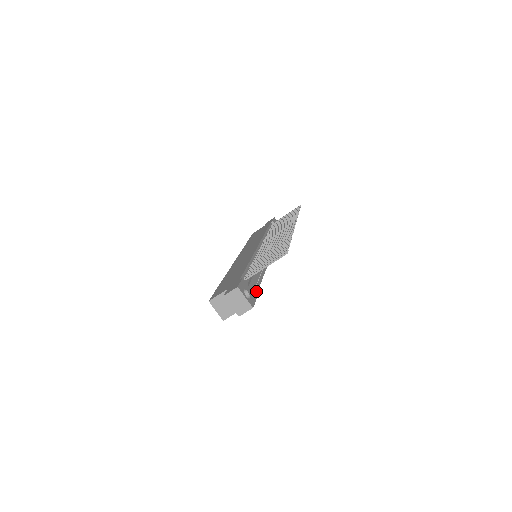
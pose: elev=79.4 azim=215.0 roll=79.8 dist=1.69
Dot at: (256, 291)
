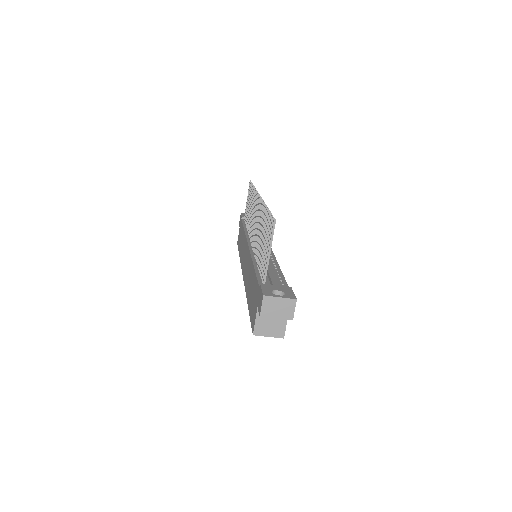
Dot at: (285, 283)
